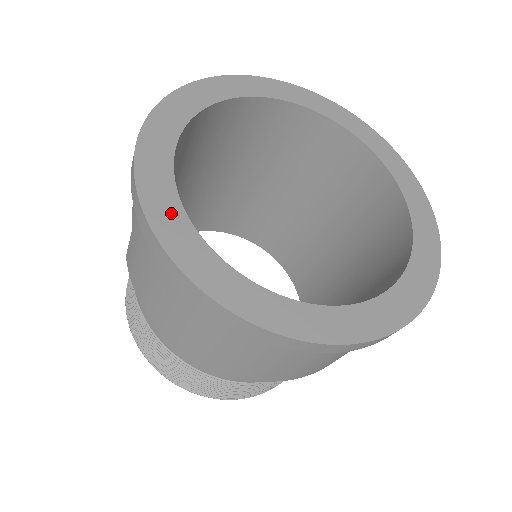
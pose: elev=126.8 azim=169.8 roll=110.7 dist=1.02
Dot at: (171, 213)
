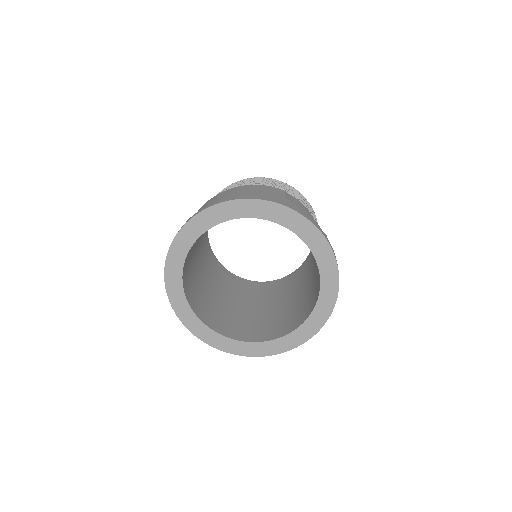
Dot at: (242, 347)
